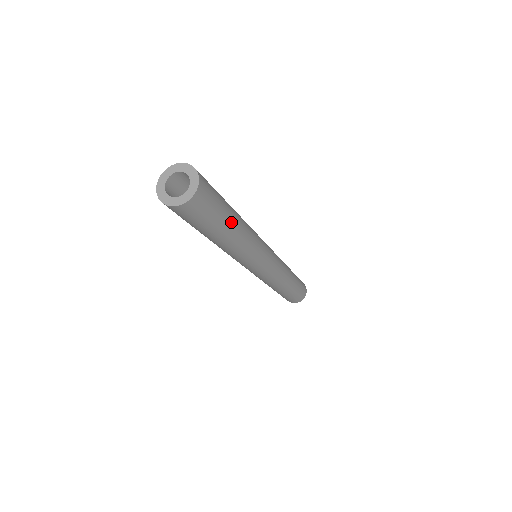
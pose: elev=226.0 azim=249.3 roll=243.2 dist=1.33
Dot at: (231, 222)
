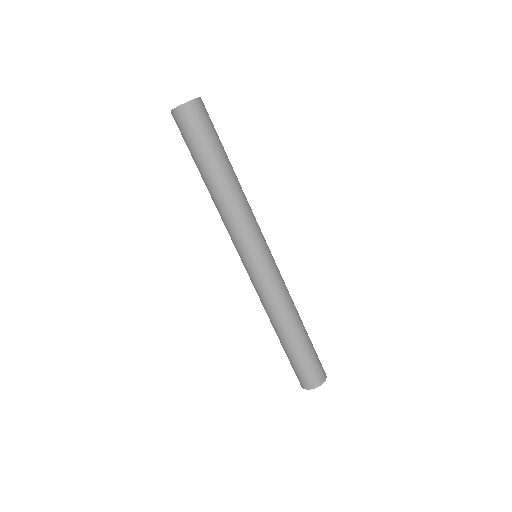
Dot at: (226, 158)
